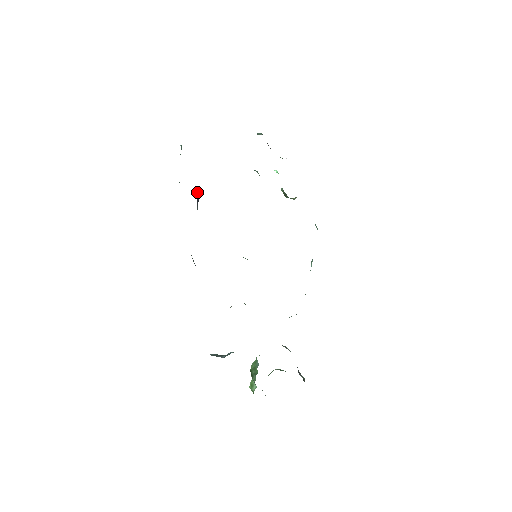
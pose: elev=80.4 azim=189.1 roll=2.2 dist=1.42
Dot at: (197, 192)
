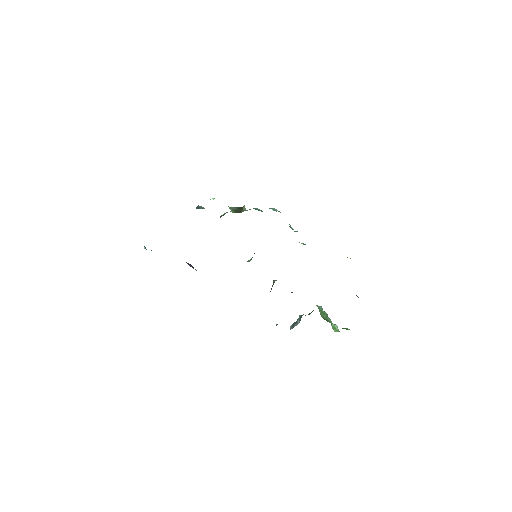
Dot at: occluded
